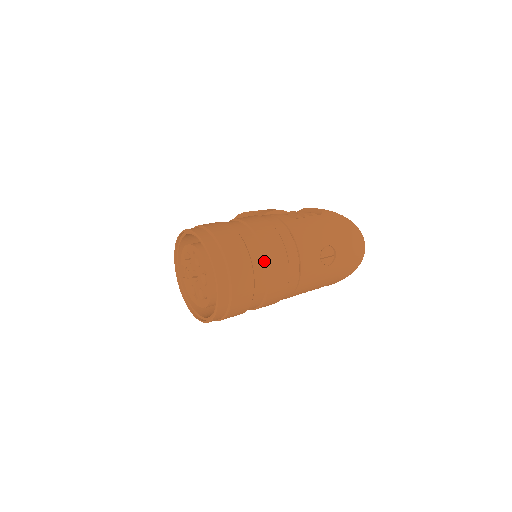
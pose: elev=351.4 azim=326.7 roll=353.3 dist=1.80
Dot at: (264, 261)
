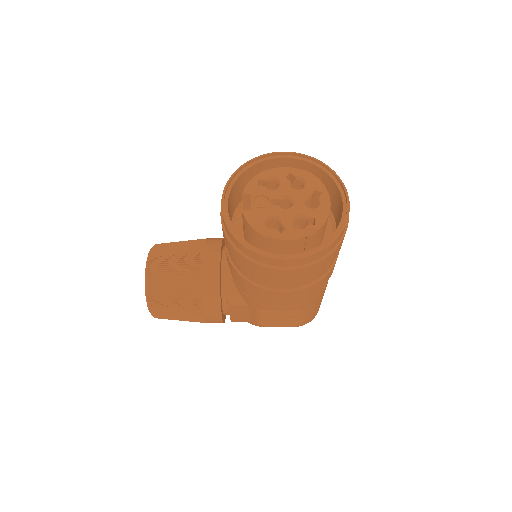
Dot at: occluded
